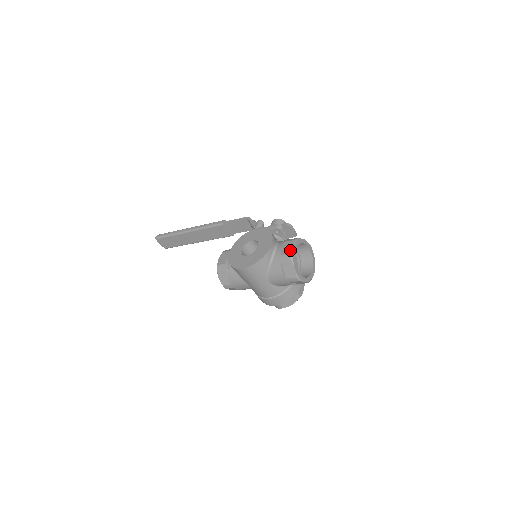
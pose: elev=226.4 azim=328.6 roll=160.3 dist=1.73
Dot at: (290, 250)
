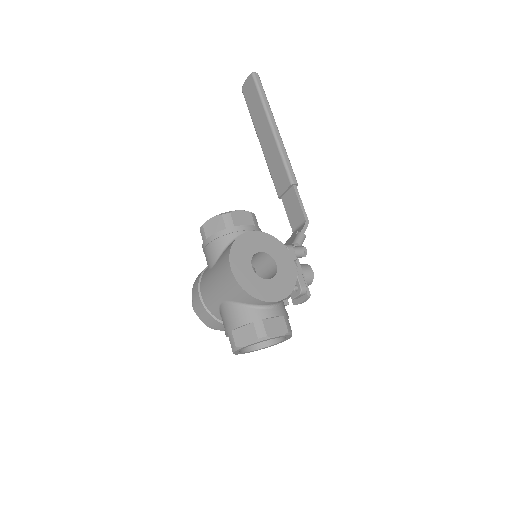
Dot at: (273, 332)
